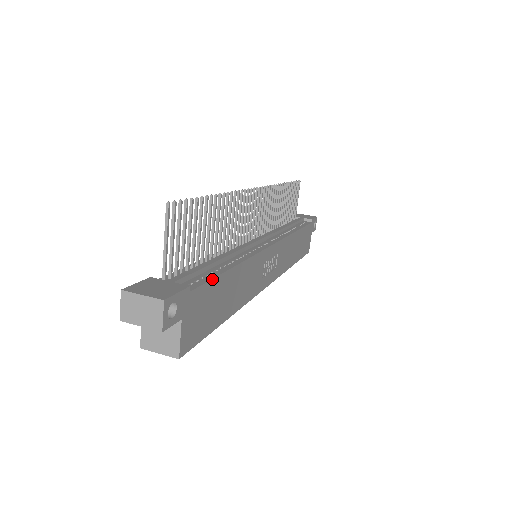
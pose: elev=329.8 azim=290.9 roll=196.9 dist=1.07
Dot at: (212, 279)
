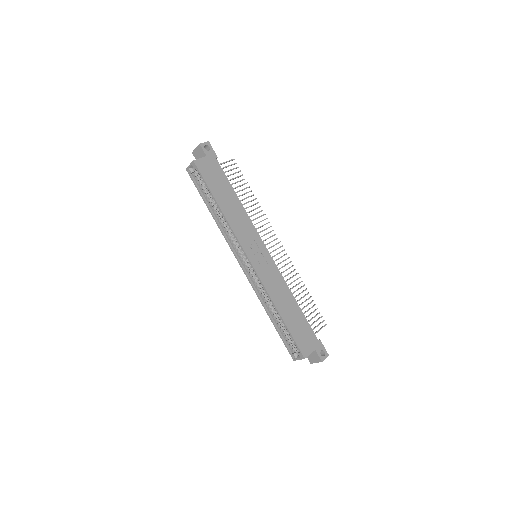
Dot at: occluded
